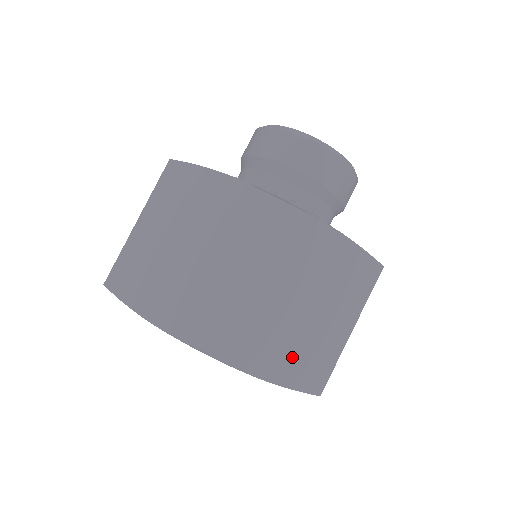
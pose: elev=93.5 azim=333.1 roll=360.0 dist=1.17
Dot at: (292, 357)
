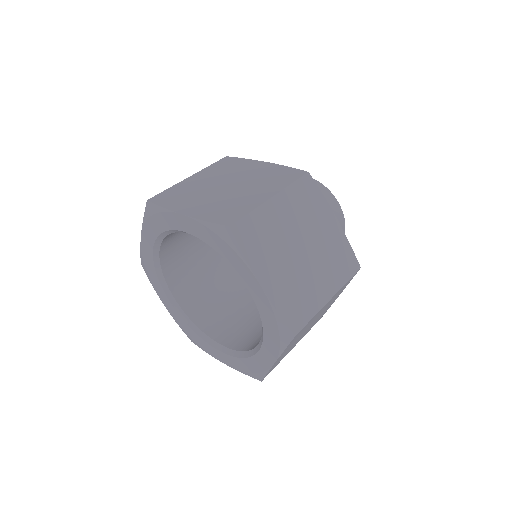
Dot at: (285, 284)
